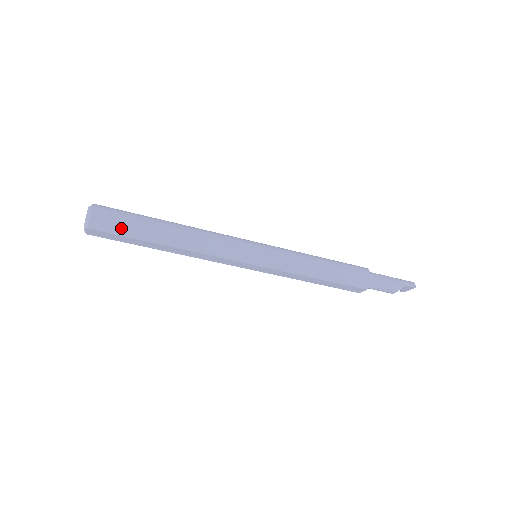
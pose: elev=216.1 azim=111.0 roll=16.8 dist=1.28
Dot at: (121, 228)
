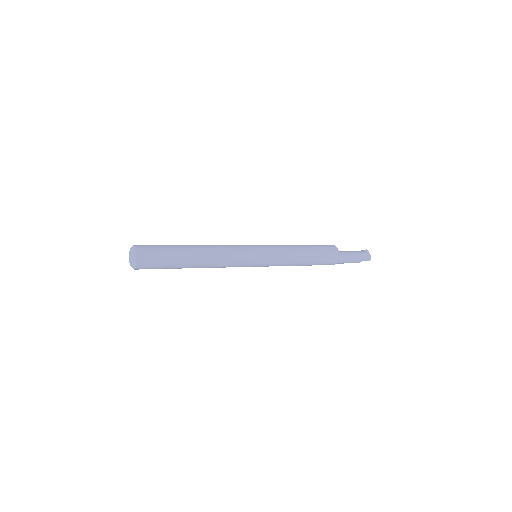
Dot at: (158, 268)
